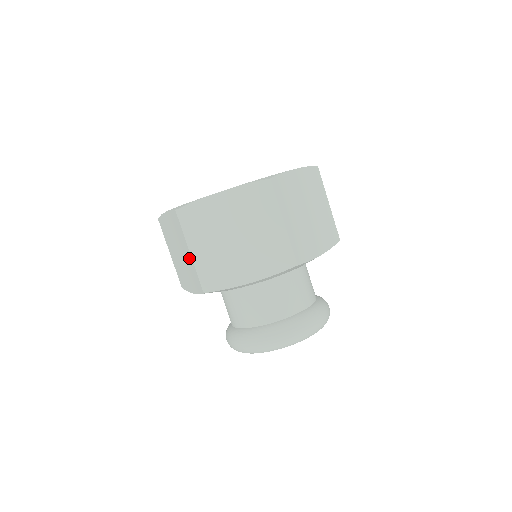
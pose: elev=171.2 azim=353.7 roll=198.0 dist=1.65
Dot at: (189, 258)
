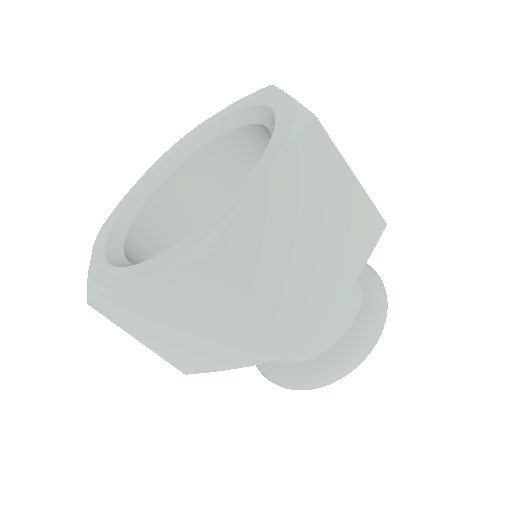
Dot at: (251, 321)
